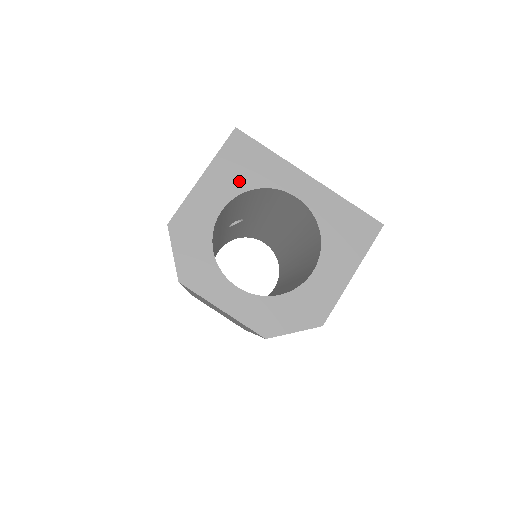
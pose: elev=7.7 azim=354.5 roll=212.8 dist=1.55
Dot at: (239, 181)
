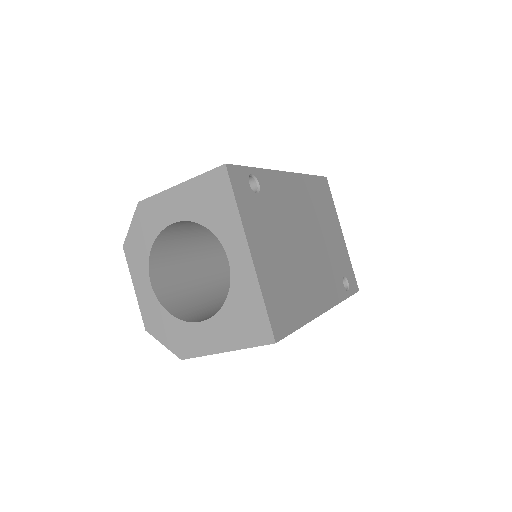
Dot at: (199, 211)
